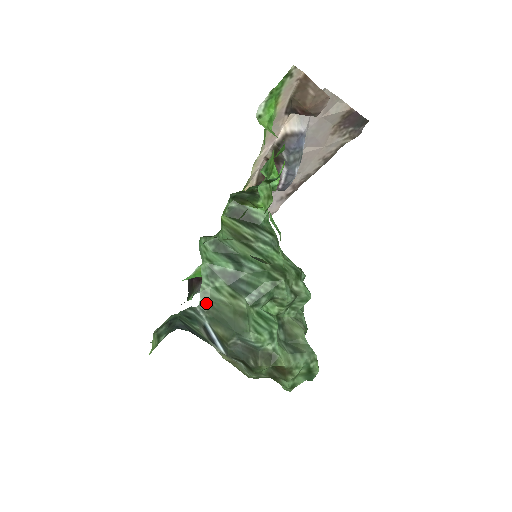
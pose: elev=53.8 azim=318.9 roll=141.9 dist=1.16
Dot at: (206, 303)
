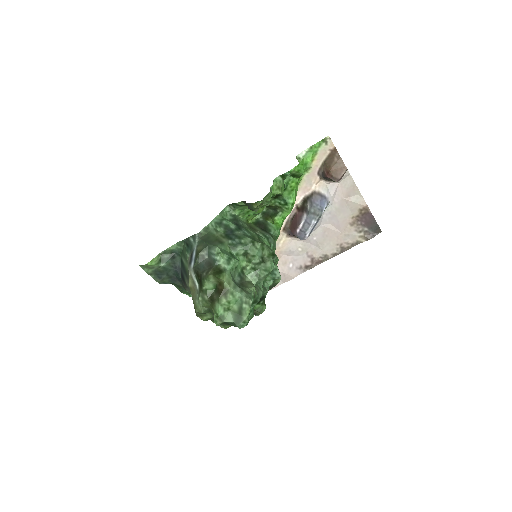
Dot at: (204, 233)
